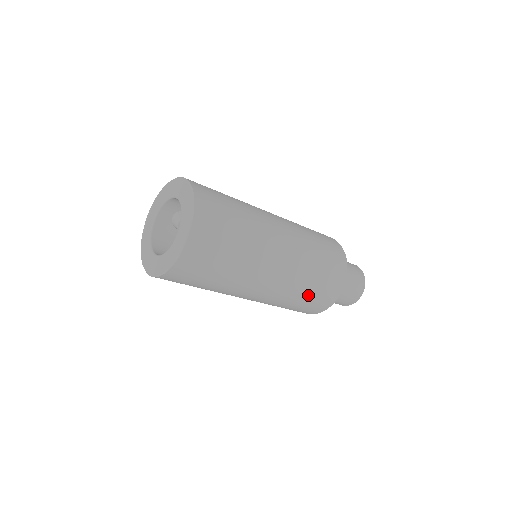
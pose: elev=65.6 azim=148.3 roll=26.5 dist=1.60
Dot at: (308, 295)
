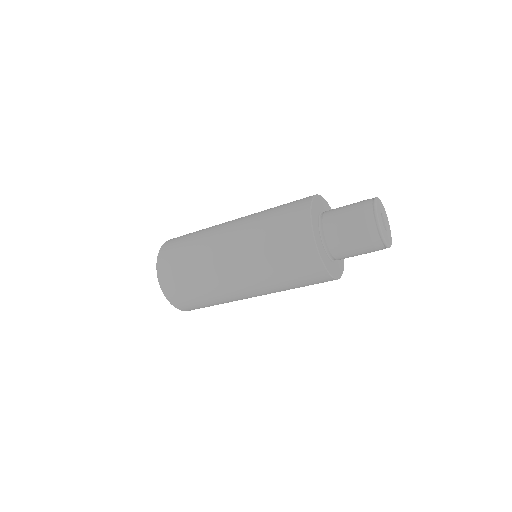
Dot at: (283, 267)
